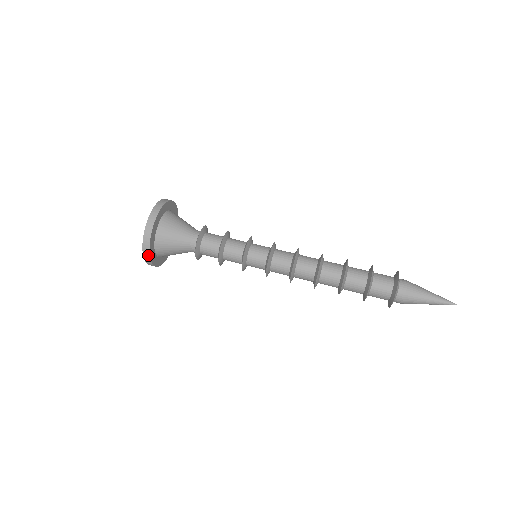
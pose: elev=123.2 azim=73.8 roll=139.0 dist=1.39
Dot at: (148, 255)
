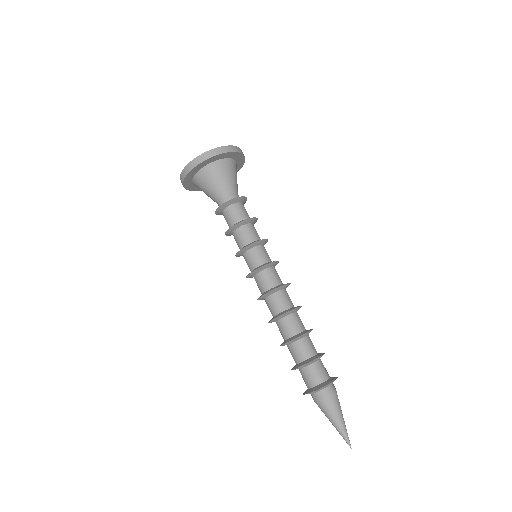
Dot at: (182, 183)
